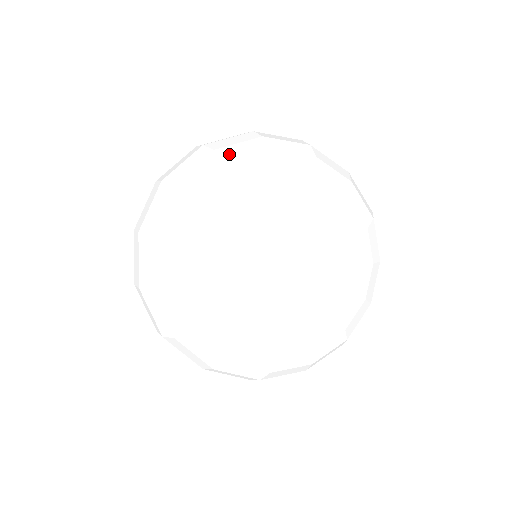
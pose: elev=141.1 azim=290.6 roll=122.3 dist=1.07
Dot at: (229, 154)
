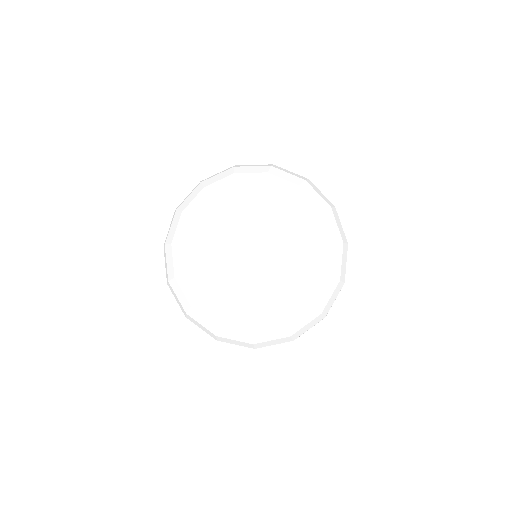
Dot at: (239, 170)
